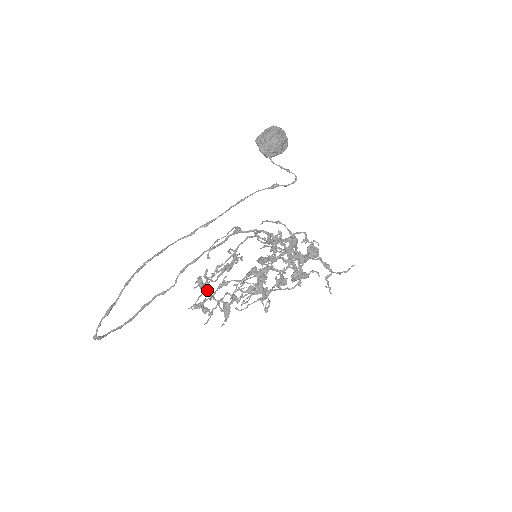
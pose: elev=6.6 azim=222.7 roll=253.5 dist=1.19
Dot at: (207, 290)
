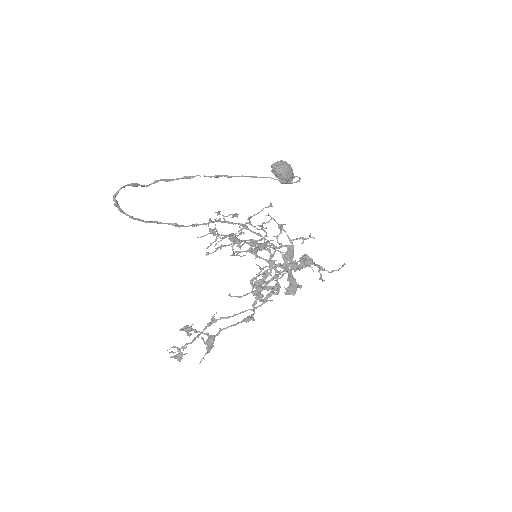
Dot at: (193, 329)
